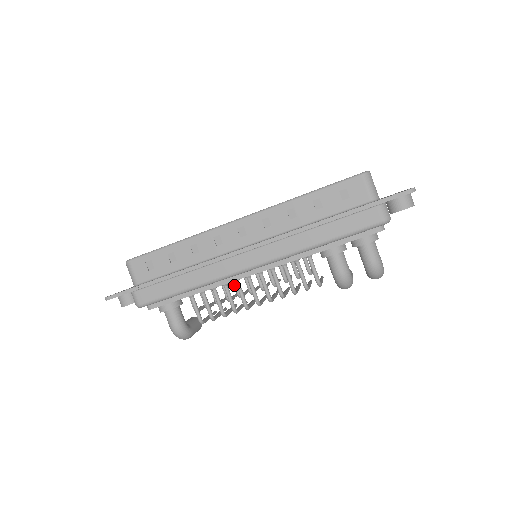
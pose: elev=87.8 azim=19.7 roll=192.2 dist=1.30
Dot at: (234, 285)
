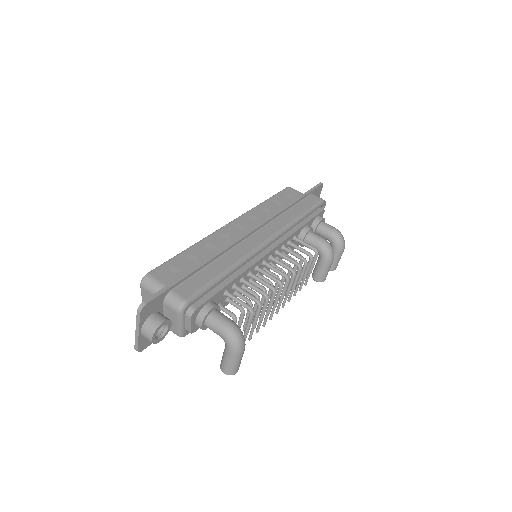
Dot at: (254, 282)
